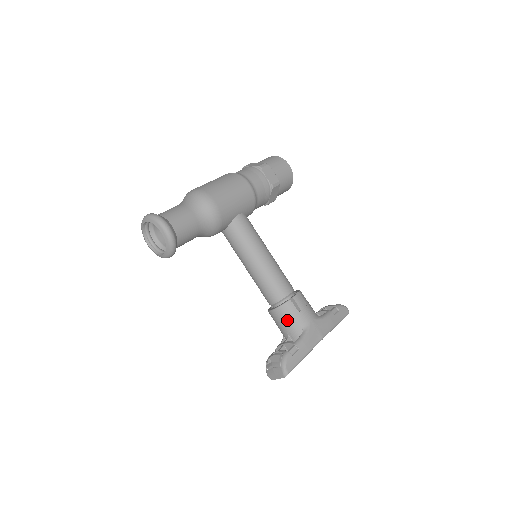
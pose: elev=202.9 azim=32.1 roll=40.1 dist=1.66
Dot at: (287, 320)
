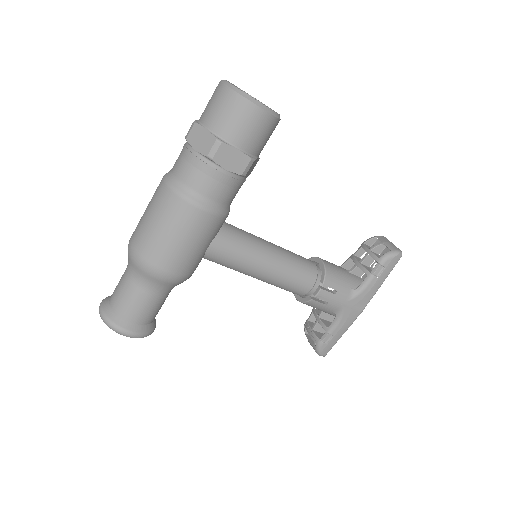
Dot at: occluded
